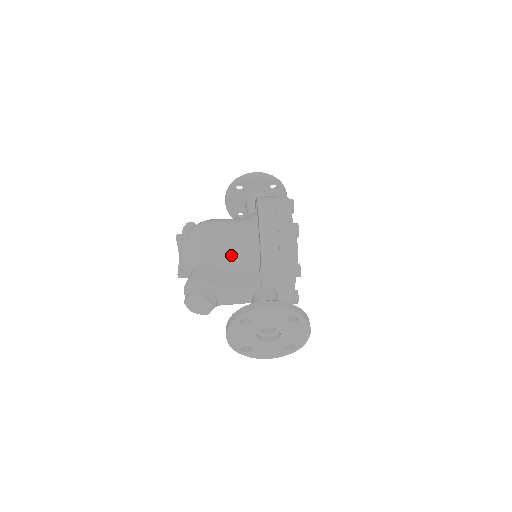
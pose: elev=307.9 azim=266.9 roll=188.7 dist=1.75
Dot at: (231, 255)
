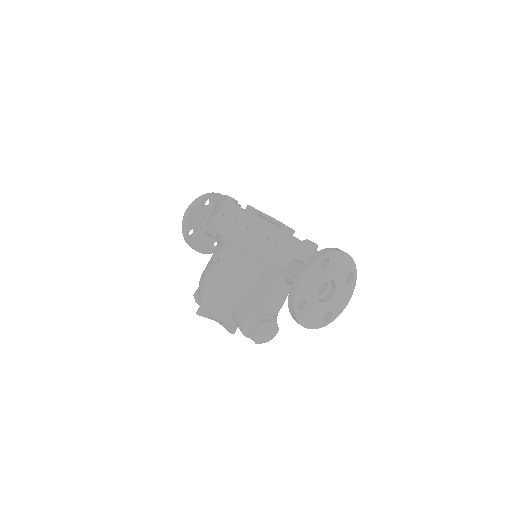
Dot at: (240, 279)
